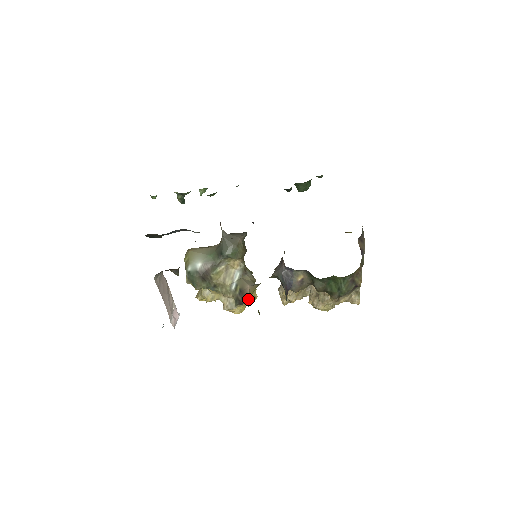
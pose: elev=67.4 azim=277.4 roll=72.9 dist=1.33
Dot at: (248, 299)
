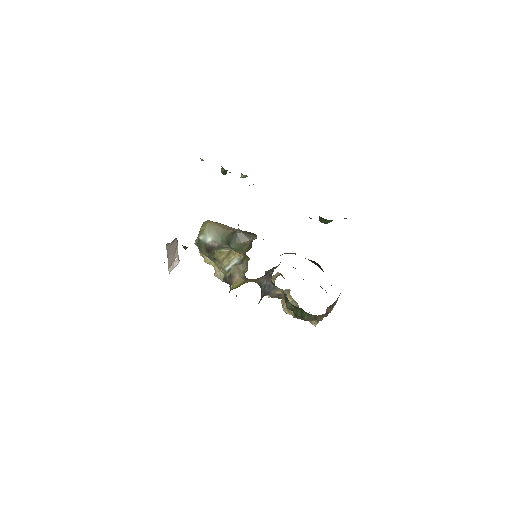
Dot at: (231, 287)
